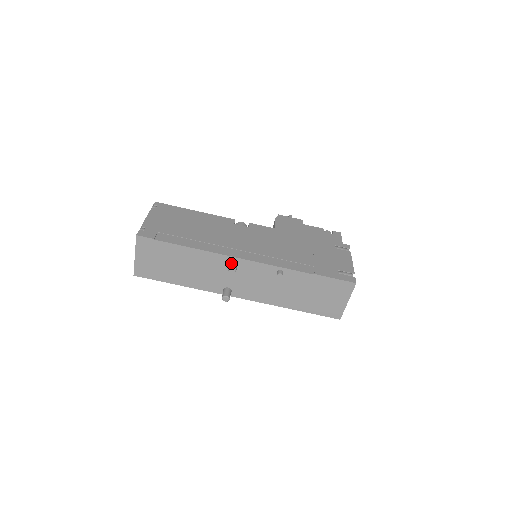
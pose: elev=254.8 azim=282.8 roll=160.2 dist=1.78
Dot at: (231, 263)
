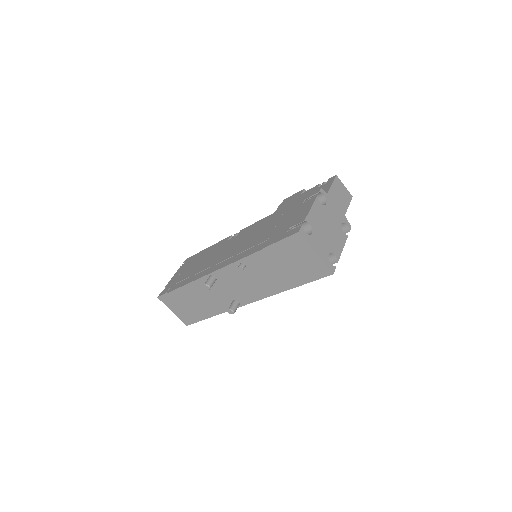
Dot at: (206, 281)
